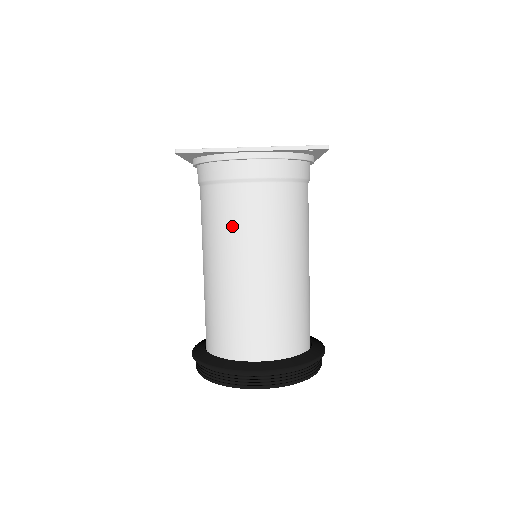
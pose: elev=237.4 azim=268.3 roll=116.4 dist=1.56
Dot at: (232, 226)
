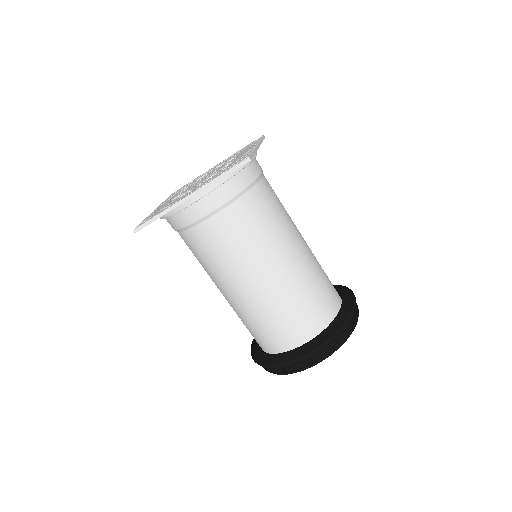
Dot at: (215, 259)
